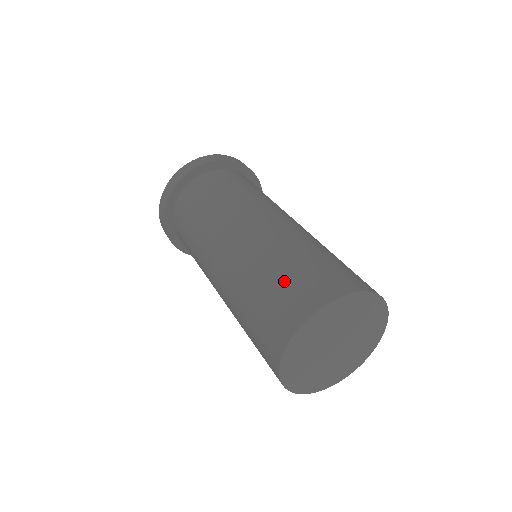
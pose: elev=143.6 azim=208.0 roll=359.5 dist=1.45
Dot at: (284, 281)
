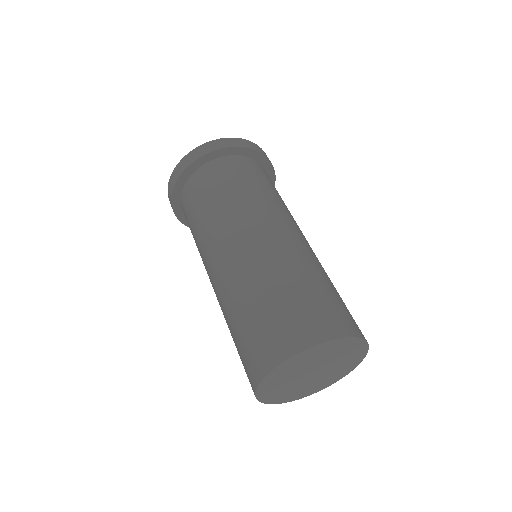
Dot at: (293, 302)
